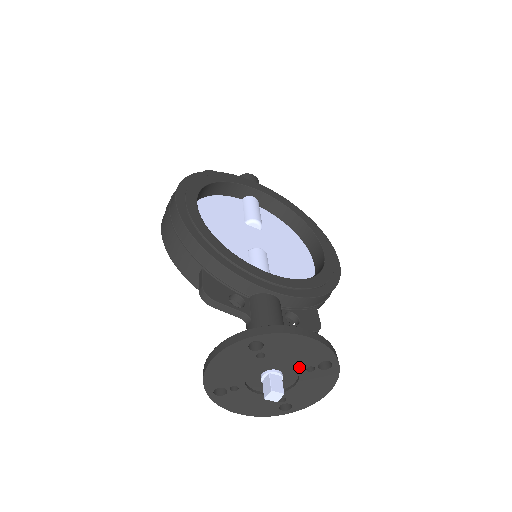
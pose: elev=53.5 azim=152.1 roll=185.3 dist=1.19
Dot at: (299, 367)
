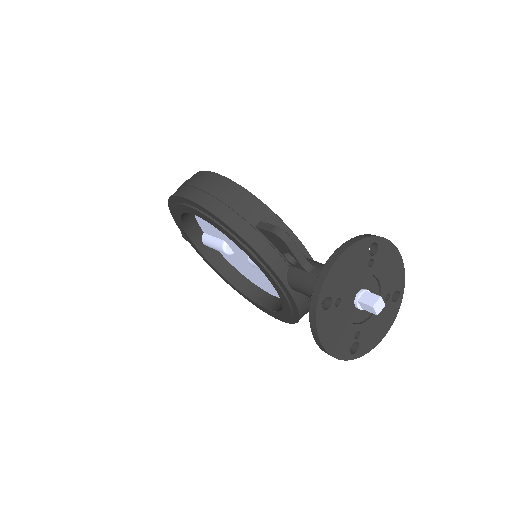
Dot at: (383, 291)
